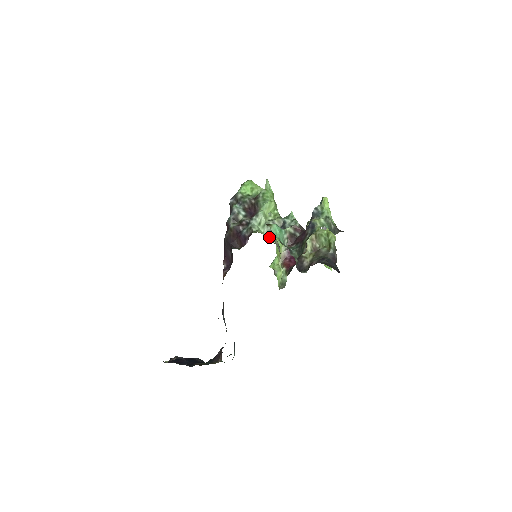
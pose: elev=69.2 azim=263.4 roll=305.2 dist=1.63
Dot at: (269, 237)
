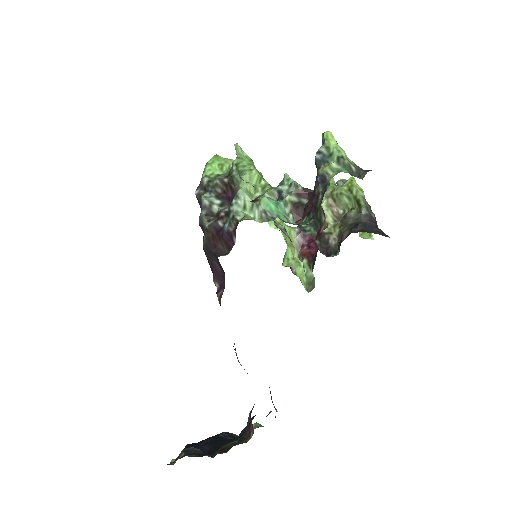
Dot at: (265, 221)
